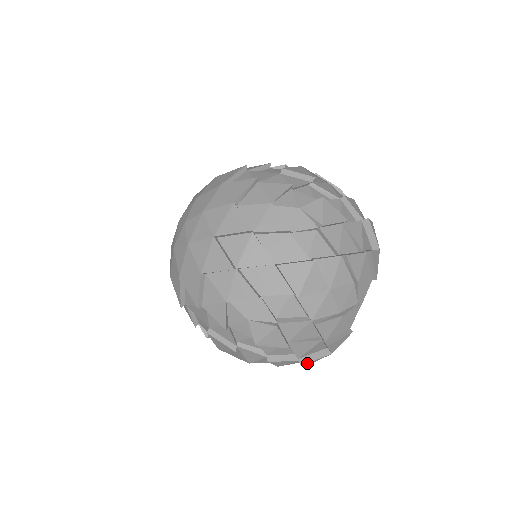
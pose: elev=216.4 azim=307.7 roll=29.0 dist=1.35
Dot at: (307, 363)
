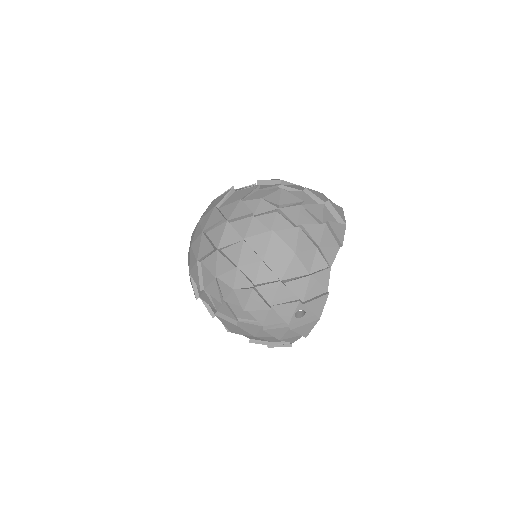
Dot at: (332, 225)
